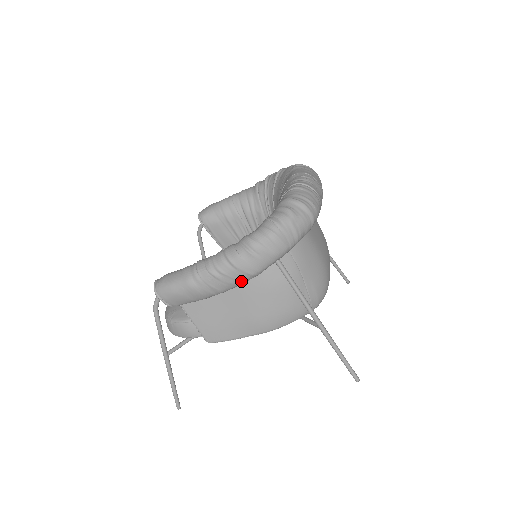
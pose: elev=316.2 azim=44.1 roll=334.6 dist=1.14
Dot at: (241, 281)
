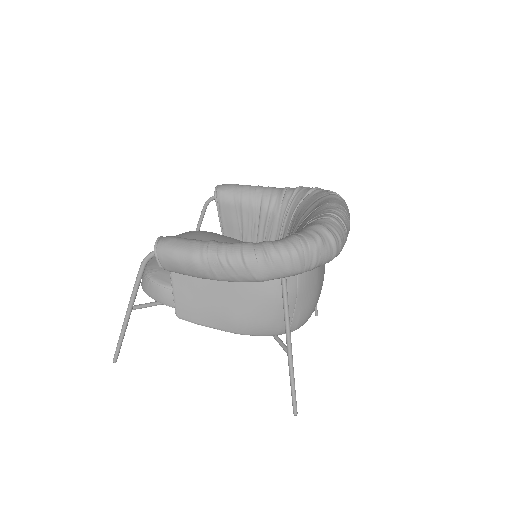
Dot at: (243, 280)
